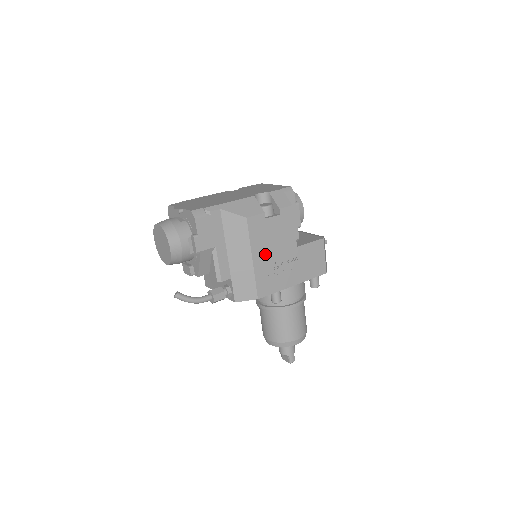
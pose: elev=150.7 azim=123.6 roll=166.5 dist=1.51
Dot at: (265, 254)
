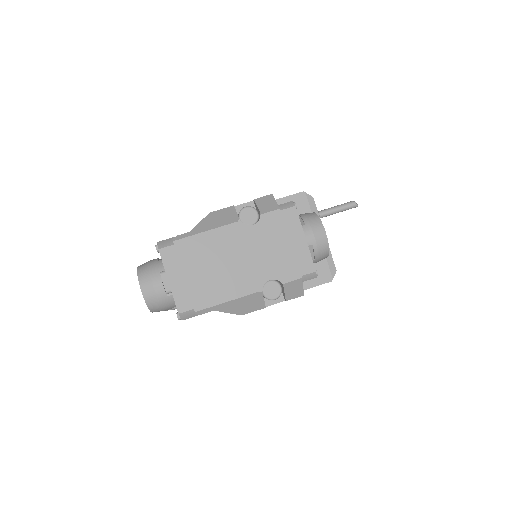
Dot at: occluded
